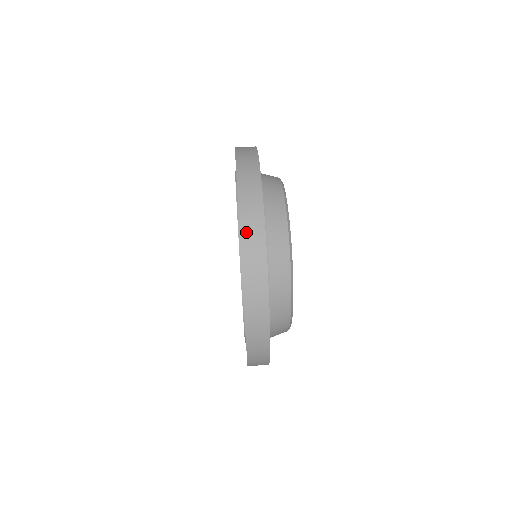
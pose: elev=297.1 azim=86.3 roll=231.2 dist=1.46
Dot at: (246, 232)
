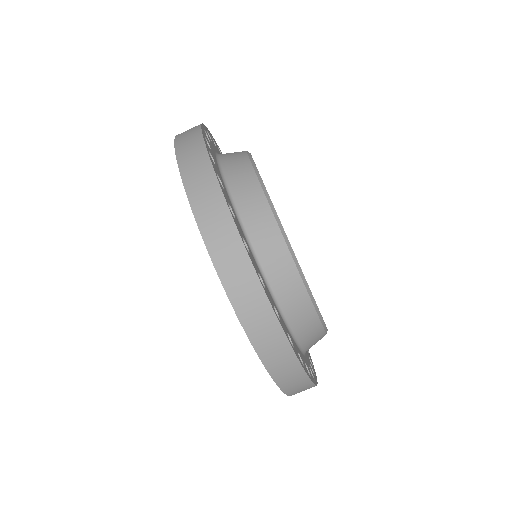
Dot at: (208, 229)
